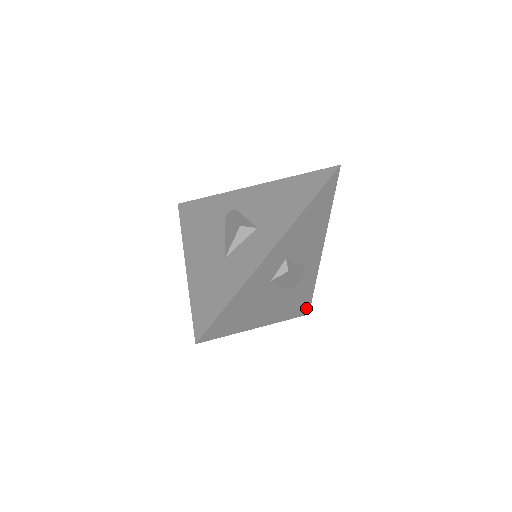
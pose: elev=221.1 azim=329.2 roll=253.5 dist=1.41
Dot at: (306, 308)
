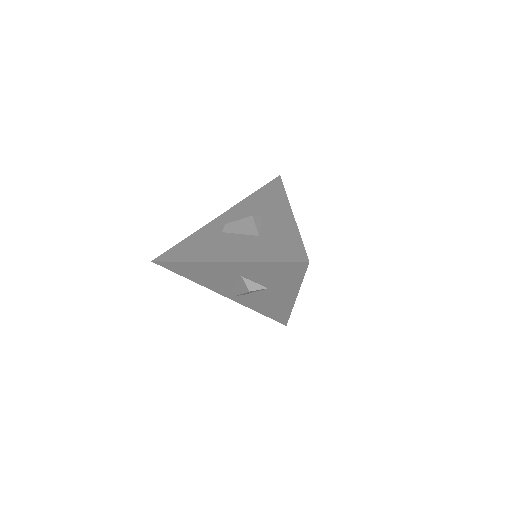
Dot at: occluded
